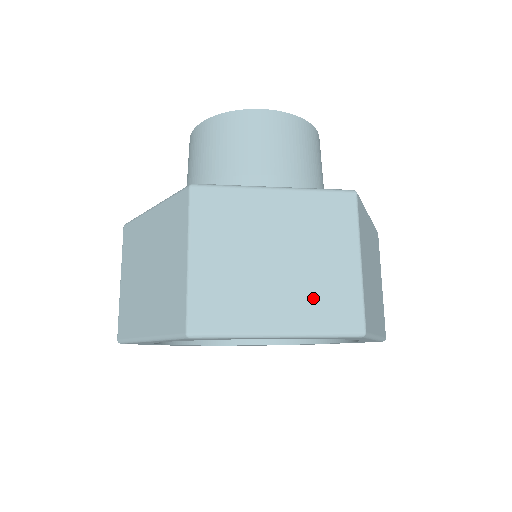
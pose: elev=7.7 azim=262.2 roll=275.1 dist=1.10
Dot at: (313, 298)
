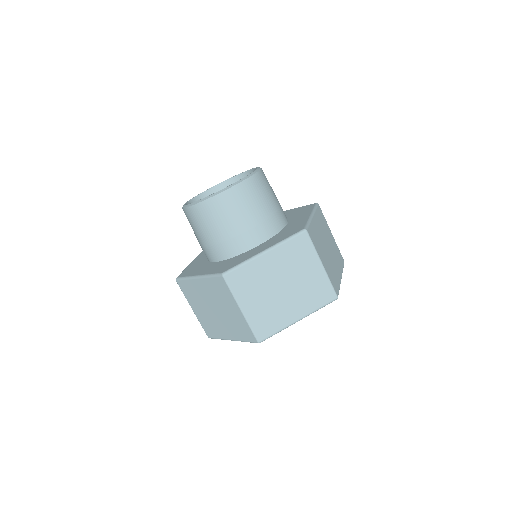
Dot at: (234, 327)
